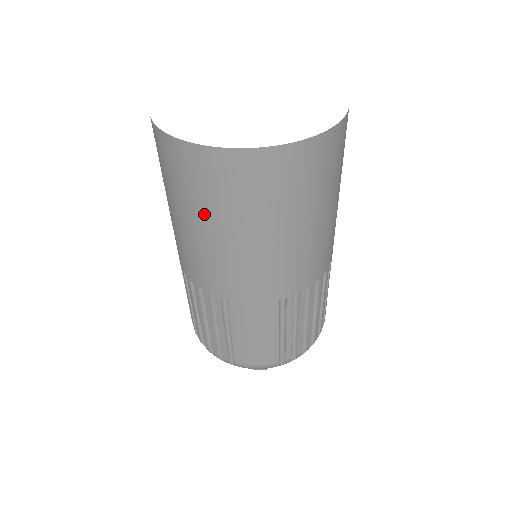
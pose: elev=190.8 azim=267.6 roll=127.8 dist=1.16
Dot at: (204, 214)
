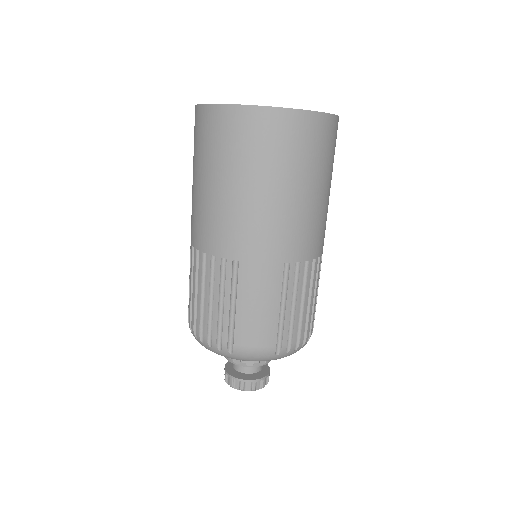
Dot at: (233, 168)
